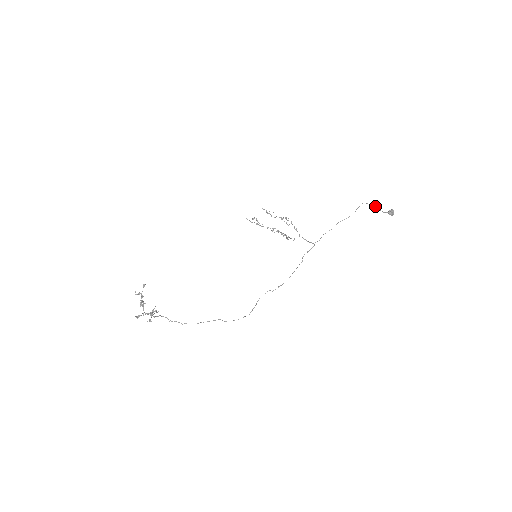
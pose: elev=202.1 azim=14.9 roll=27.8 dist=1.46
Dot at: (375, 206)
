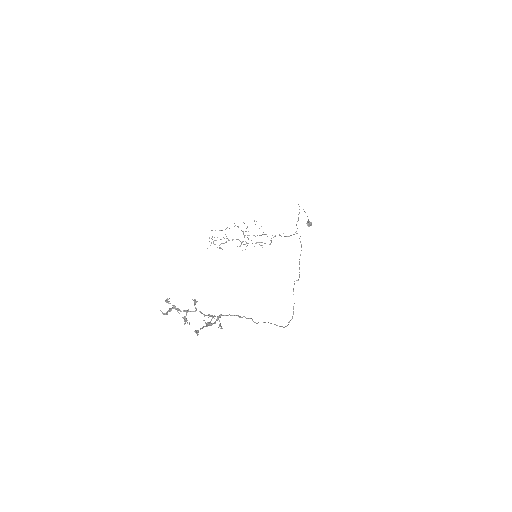
Dot at: occluded
